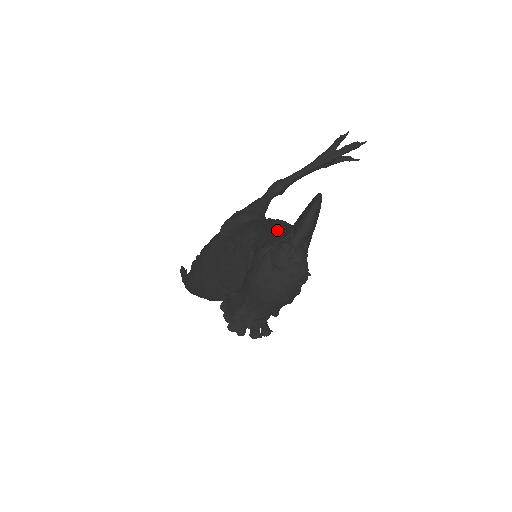
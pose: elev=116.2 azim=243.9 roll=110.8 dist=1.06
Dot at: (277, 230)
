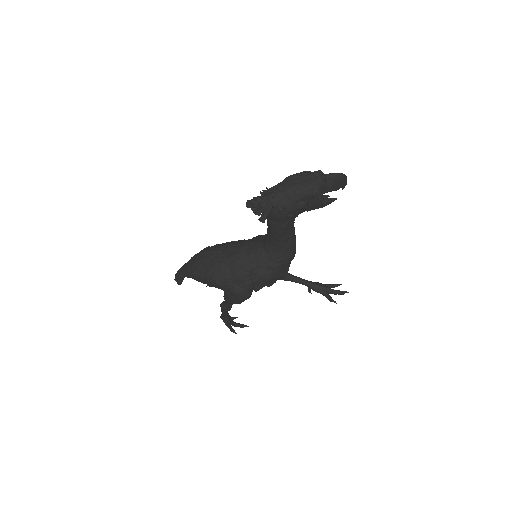
Dot at: occluded
